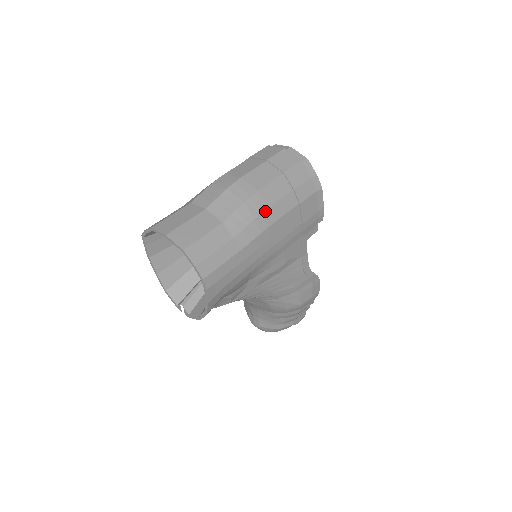
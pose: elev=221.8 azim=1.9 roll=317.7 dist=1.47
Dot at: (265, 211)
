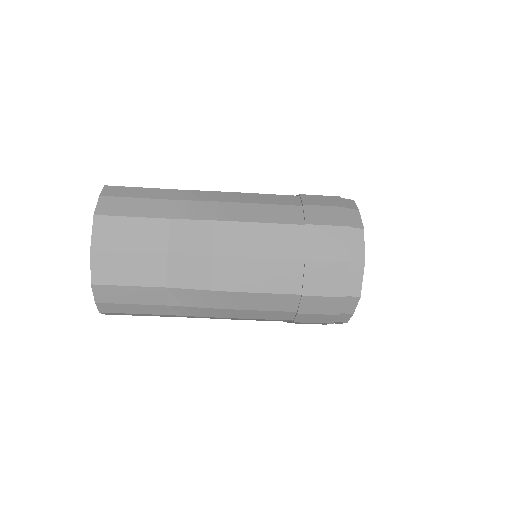
Dot at: (233, 309)
